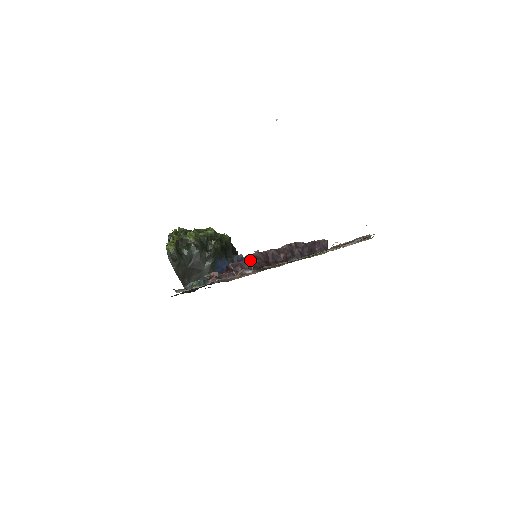
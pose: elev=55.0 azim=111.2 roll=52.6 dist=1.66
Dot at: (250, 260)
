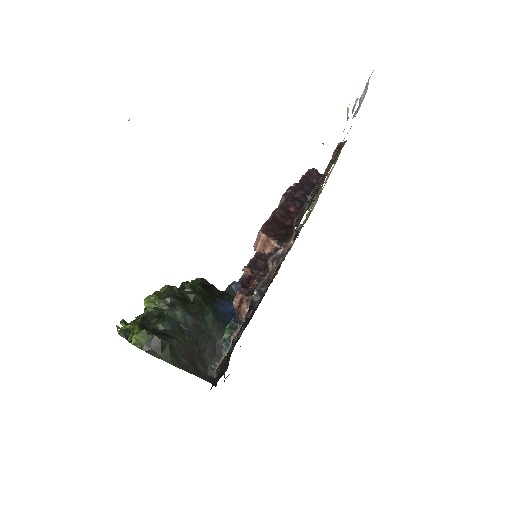
Dot at: (264, 241)
